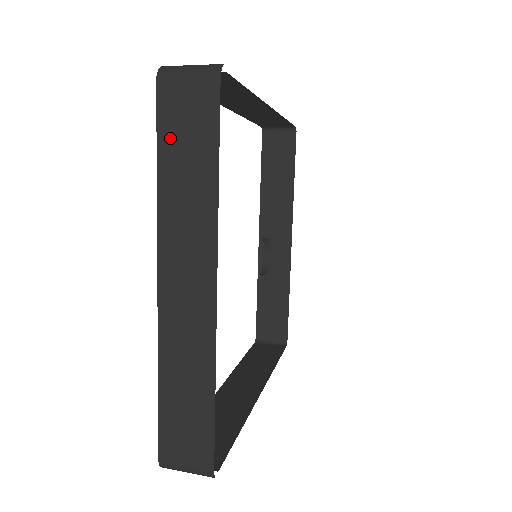
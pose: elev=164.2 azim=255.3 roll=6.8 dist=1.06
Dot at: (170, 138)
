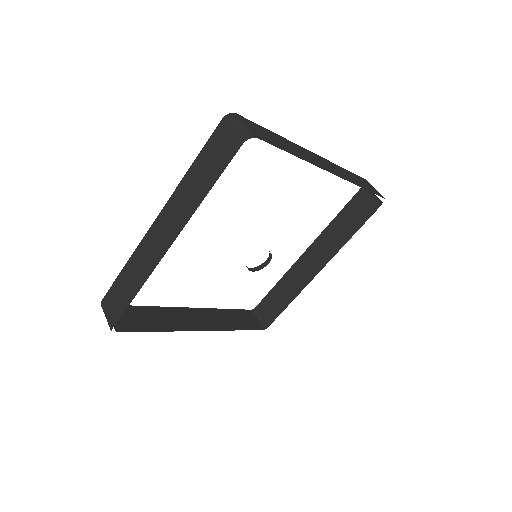
Dot at: (133, 314)
